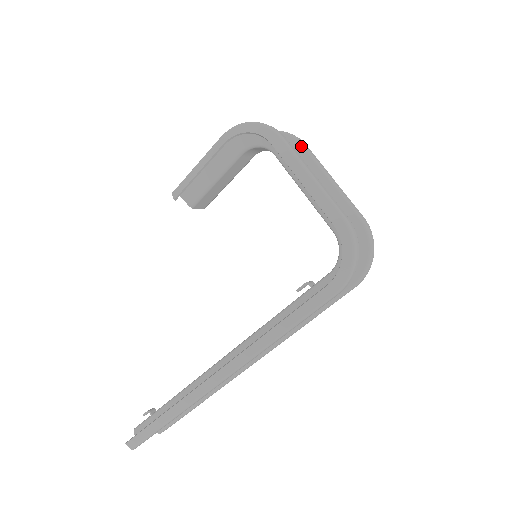
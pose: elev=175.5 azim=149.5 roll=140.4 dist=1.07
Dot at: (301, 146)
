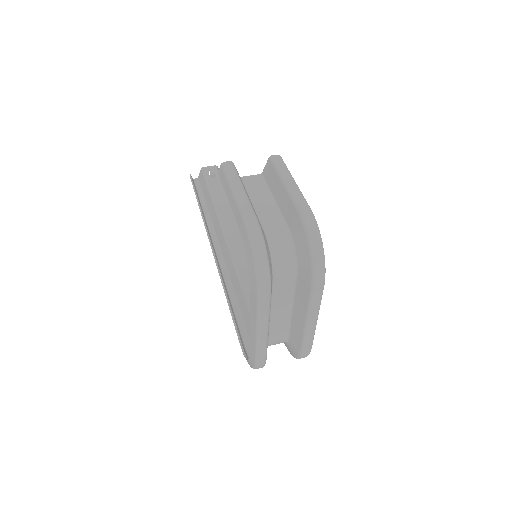
Dot at: (310, 288)
